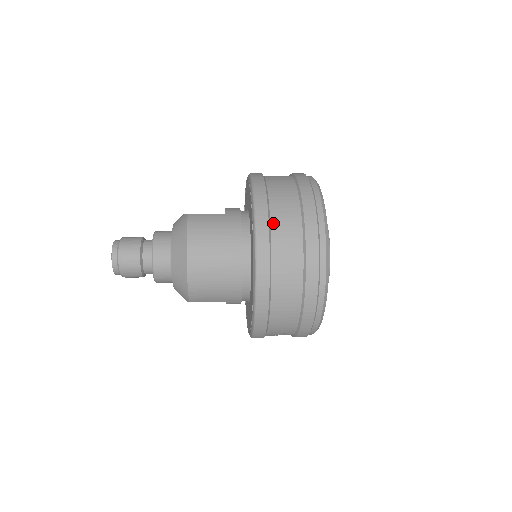
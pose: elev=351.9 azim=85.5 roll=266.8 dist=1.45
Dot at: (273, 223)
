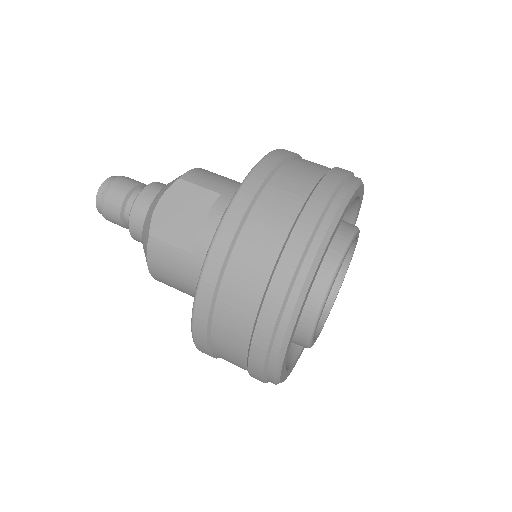
Dot at: (214, 345)
